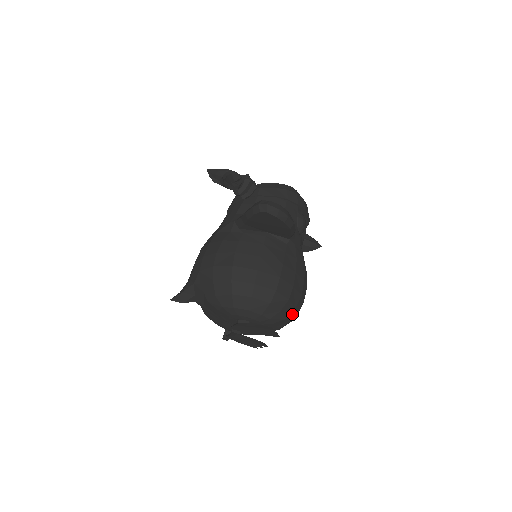
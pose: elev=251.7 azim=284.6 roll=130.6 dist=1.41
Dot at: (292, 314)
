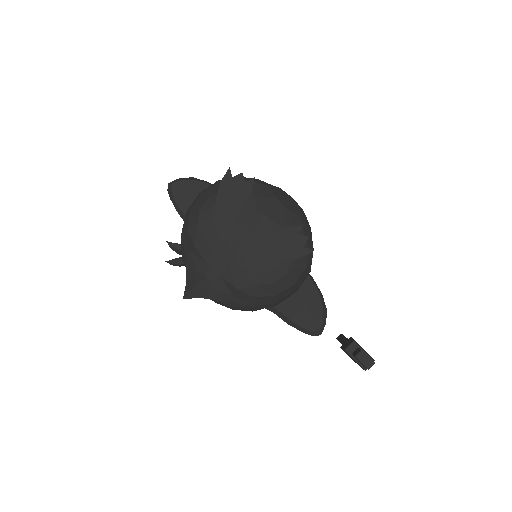
Dot at: (264, 183)
